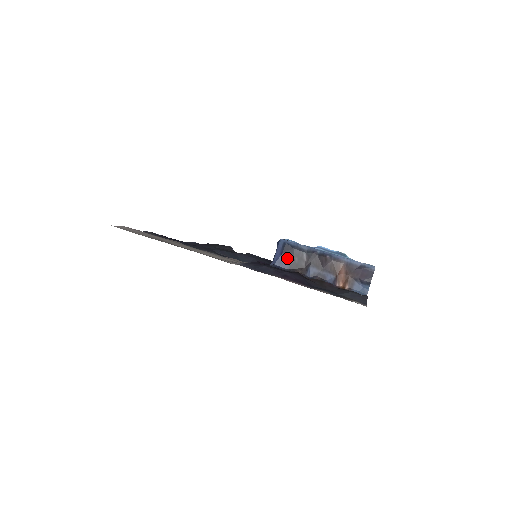
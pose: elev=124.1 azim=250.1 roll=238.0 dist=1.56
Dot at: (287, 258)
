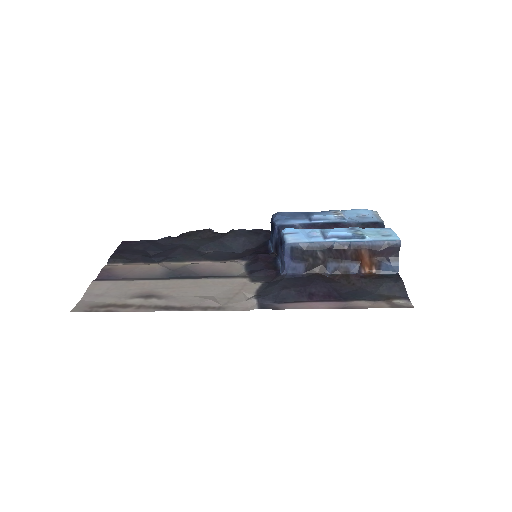
Dot at: (300, 262)
